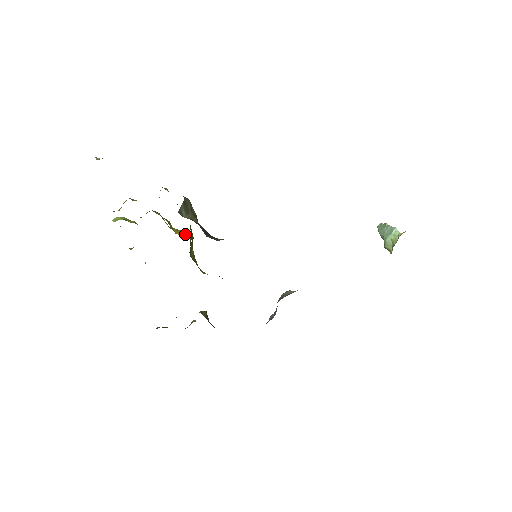
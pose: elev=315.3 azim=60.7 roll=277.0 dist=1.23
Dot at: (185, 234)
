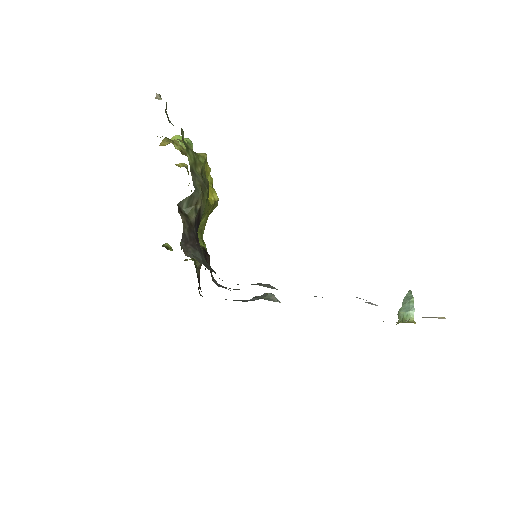
Dot at: (214, 195)
